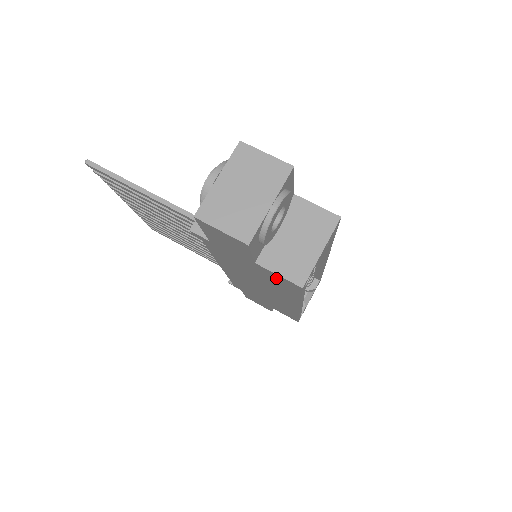
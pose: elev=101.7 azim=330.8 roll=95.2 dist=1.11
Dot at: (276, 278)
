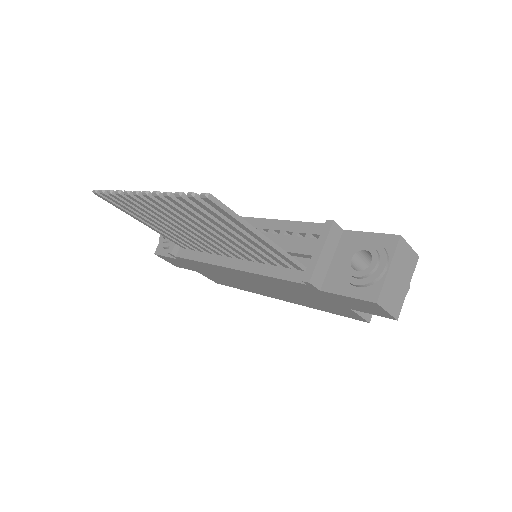
Dot at: (345, 312)
